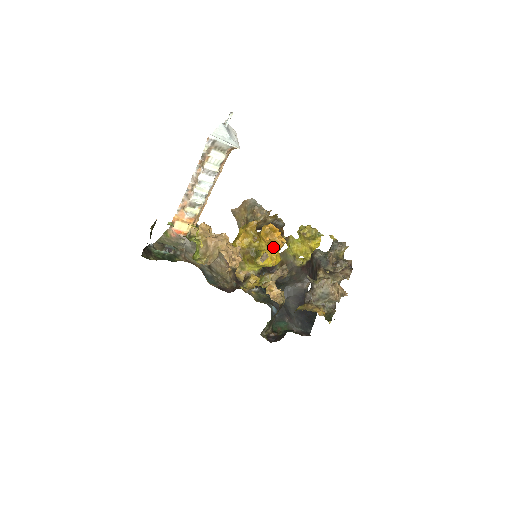
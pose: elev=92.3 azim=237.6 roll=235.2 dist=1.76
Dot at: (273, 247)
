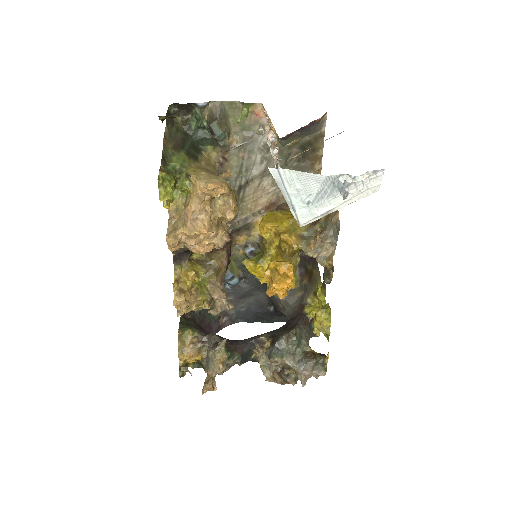
Dot at: (269, 280)
